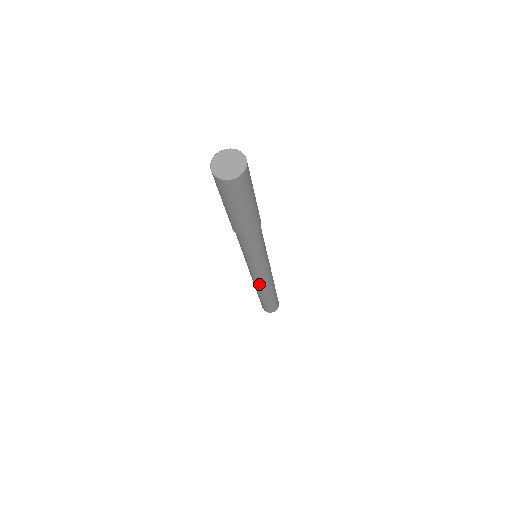
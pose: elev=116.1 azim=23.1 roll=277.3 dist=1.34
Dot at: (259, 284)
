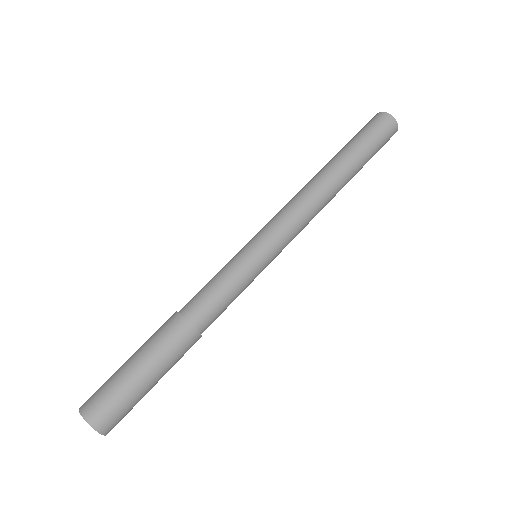
Dot at: occluded
